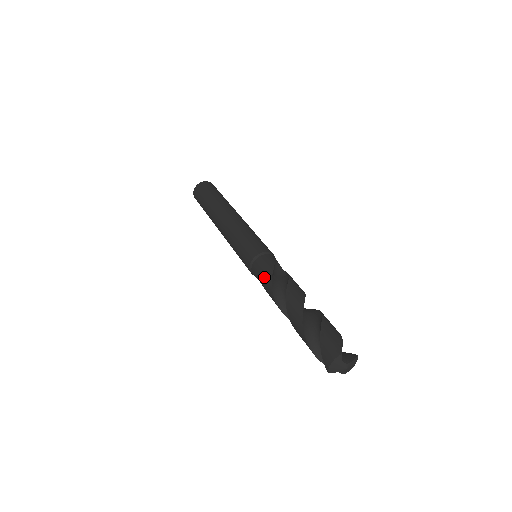
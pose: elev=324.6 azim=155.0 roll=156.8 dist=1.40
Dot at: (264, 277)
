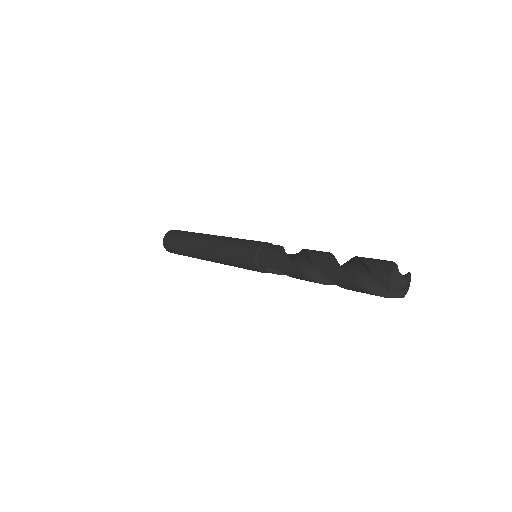
Dot at: (277, 257)
